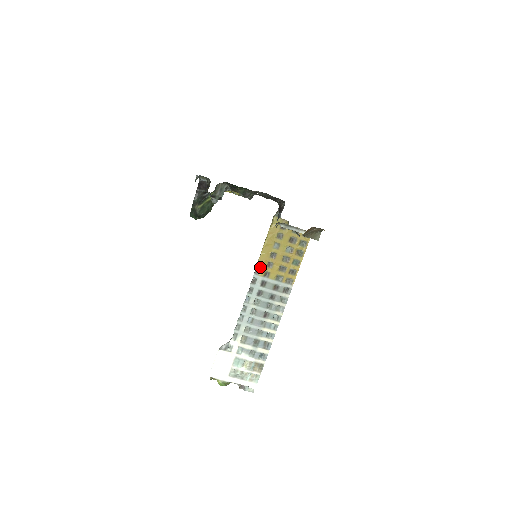
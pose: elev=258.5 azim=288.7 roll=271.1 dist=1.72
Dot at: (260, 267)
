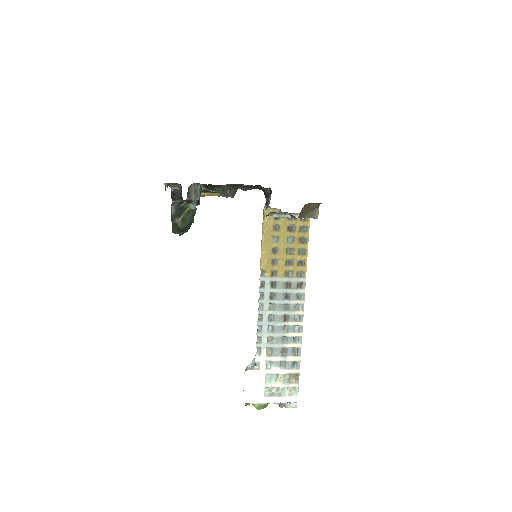
Dot at: (264, 267)
